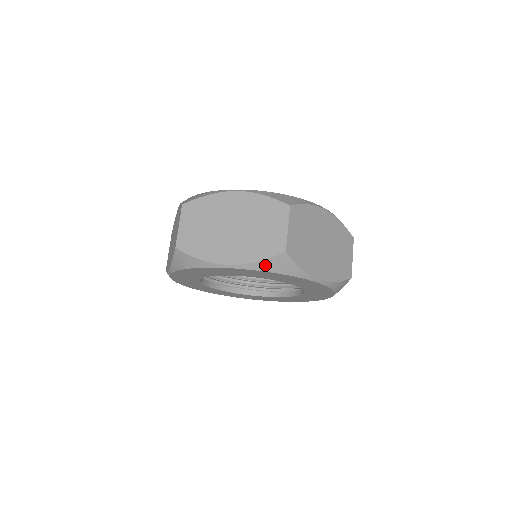
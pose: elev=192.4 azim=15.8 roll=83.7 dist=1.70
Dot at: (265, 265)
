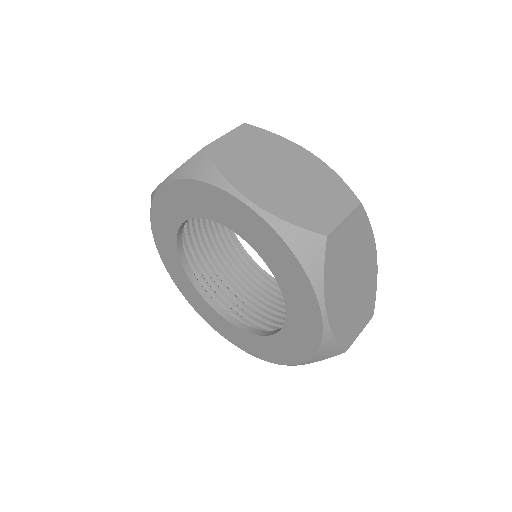
Dot at: (291, 233)
